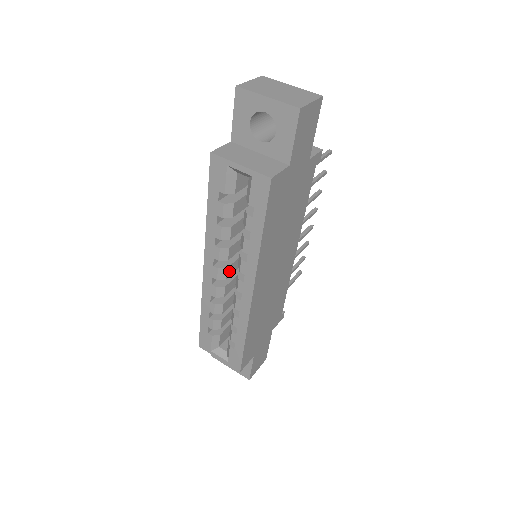
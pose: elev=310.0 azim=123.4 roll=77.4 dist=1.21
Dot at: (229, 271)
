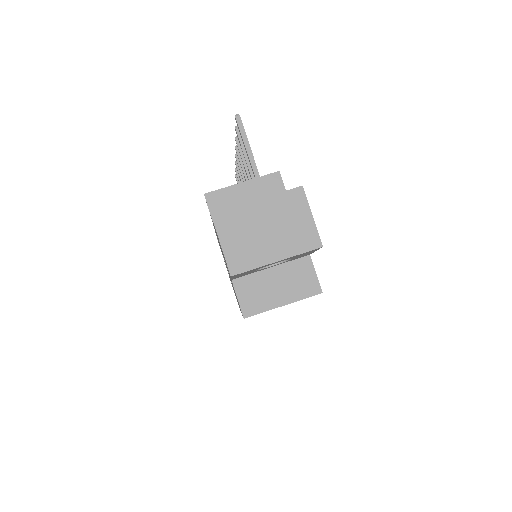
Dot at: occluded
